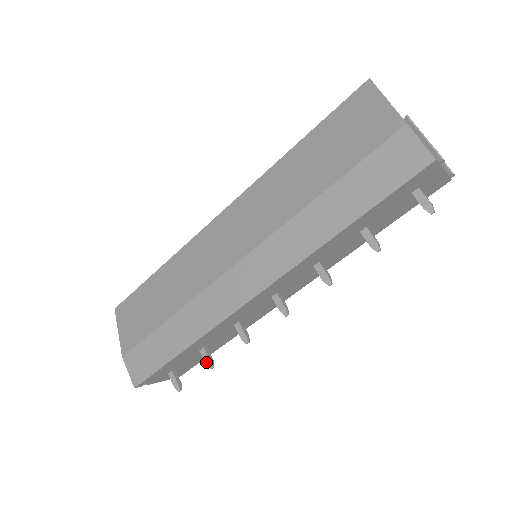
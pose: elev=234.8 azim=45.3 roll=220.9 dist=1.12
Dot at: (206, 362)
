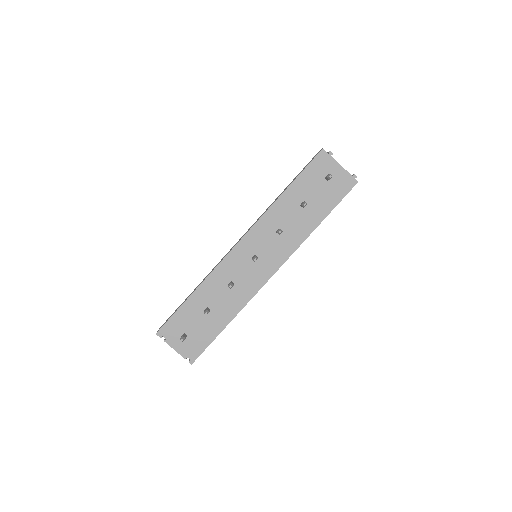
Dot at: (204, 312)
